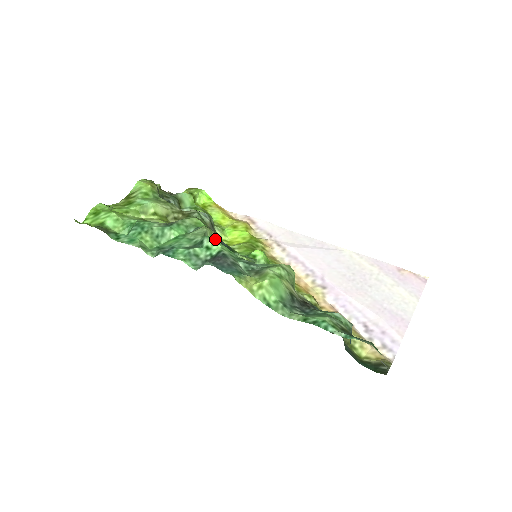
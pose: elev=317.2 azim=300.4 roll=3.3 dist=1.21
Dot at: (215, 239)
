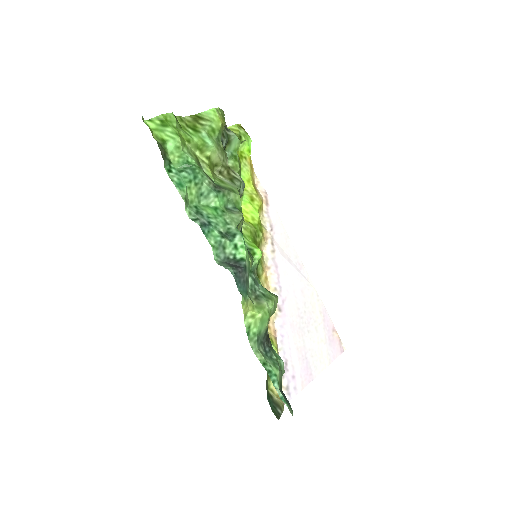
Dot at: (240, 225)
